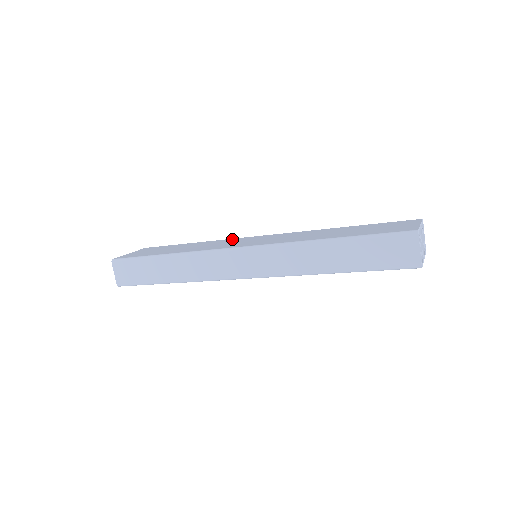
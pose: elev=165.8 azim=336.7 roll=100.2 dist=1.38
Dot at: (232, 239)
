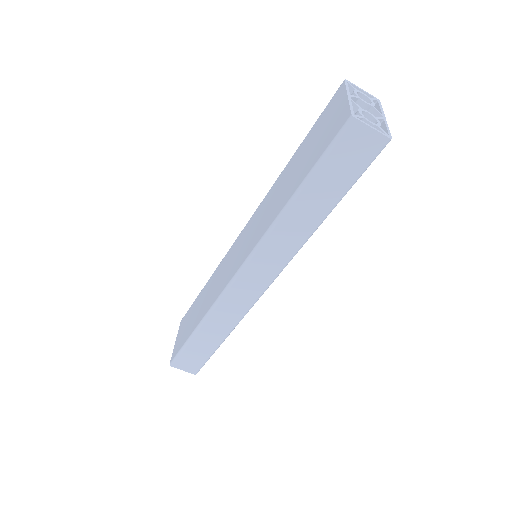
Dot at: (225, 257)
